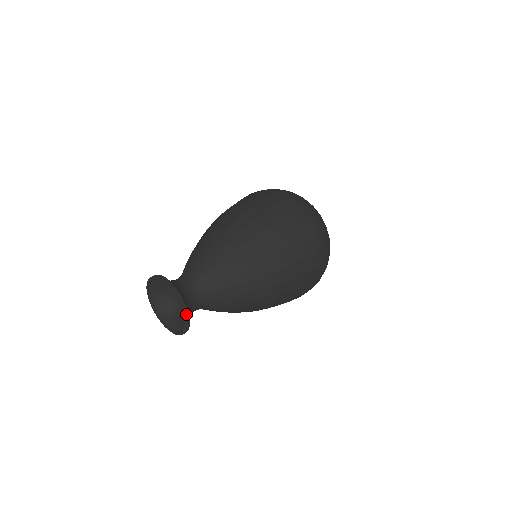
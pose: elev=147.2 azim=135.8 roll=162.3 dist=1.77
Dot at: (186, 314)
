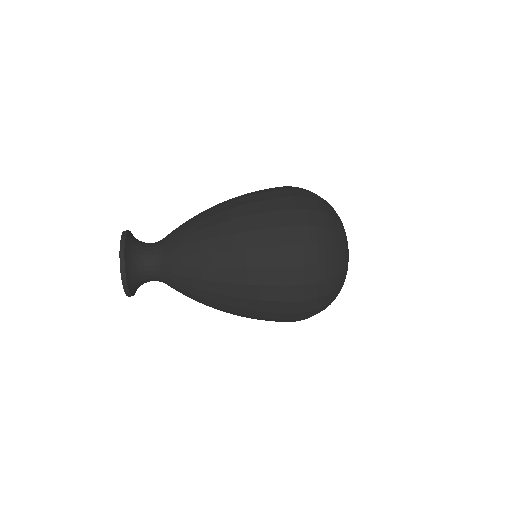
Dot at: (122, 246)
